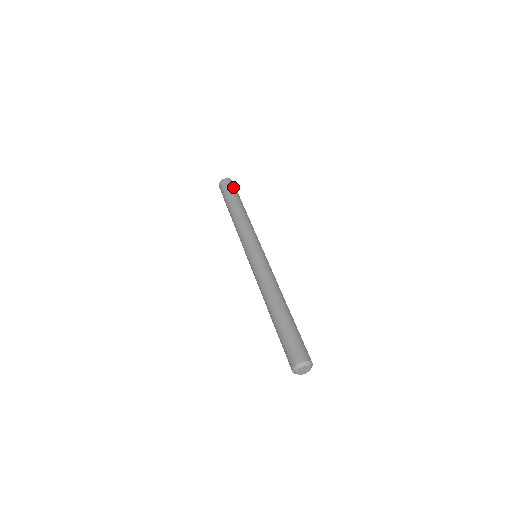
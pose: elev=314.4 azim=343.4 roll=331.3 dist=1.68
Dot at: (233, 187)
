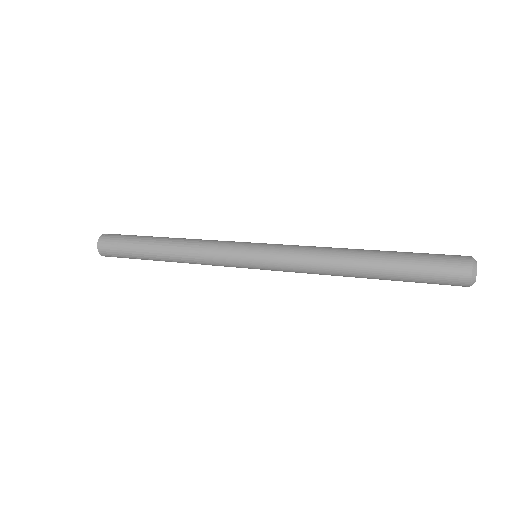
Dot at: occluded
